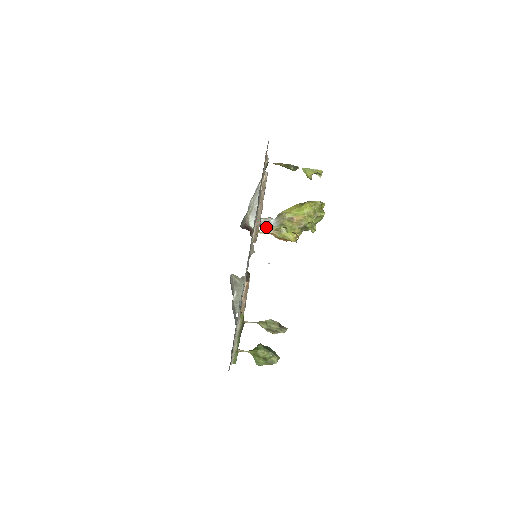
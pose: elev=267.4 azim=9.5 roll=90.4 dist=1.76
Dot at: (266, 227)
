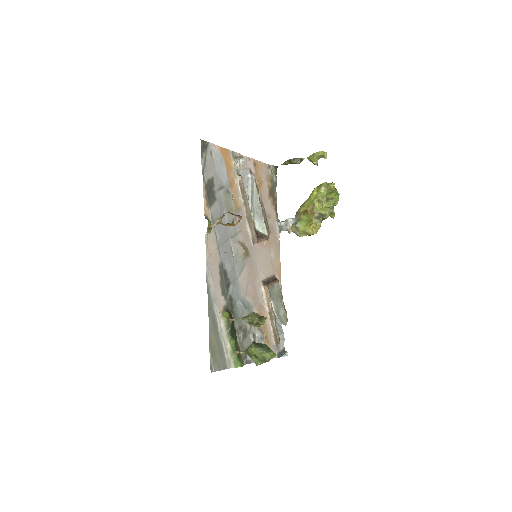
Dot at: (288, 229)
